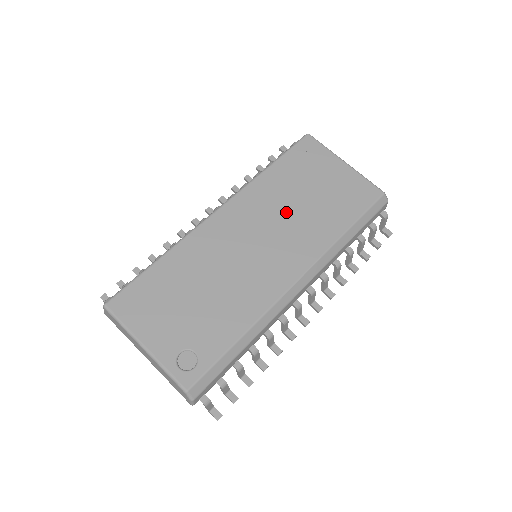
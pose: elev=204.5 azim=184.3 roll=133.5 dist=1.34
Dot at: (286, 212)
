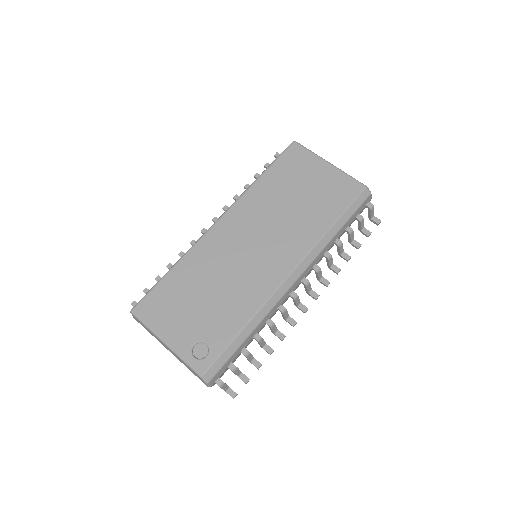
Dot at: (277, 215)
